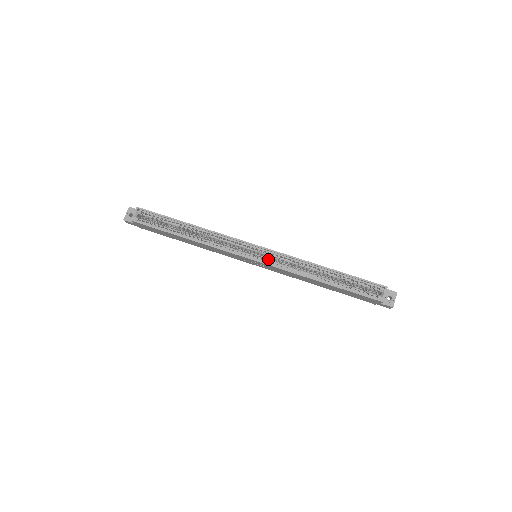
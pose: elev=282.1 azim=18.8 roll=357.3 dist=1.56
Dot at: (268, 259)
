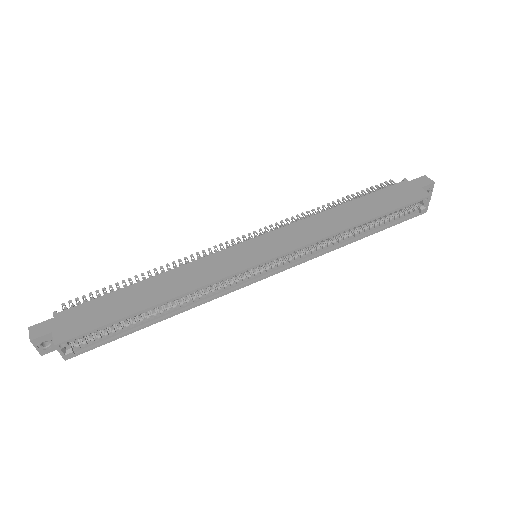
Dot at: (283, 262)
